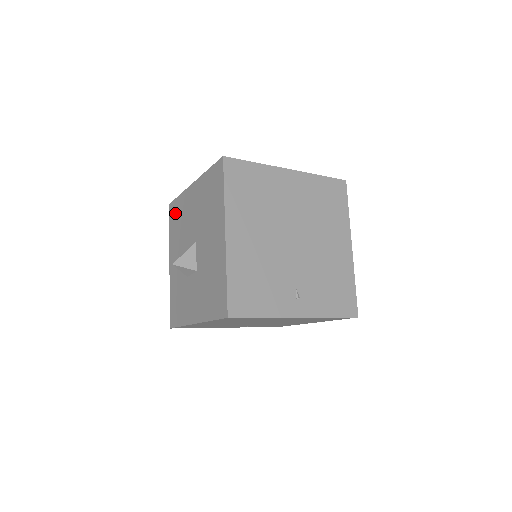
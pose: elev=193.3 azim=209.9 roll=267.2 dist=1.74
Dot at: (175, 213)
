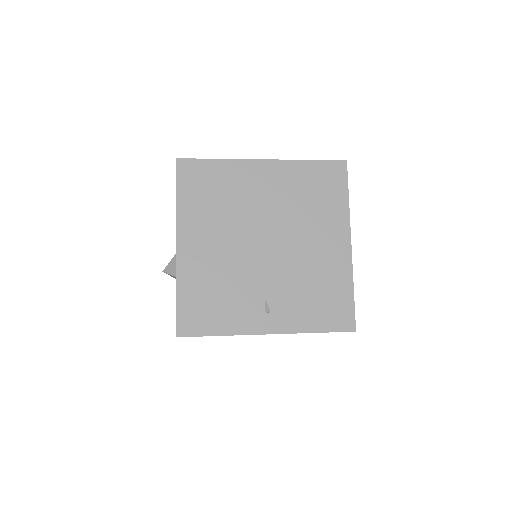
Dot at: occluded
